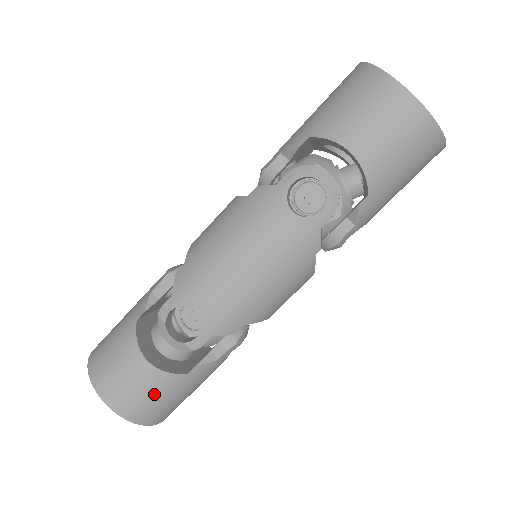
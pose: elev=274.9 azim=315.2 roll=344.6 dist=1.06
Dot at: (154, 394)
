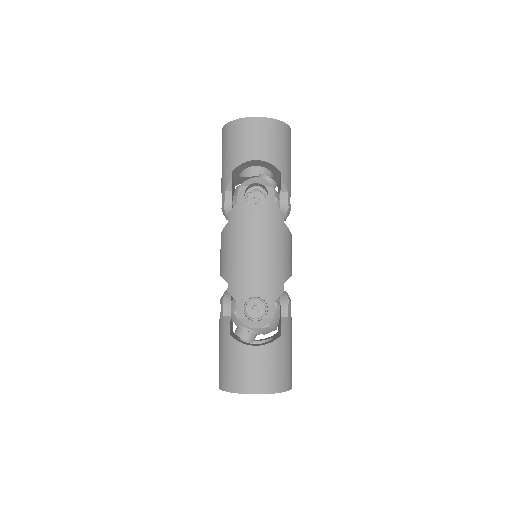
Dot at: (275, 363)
